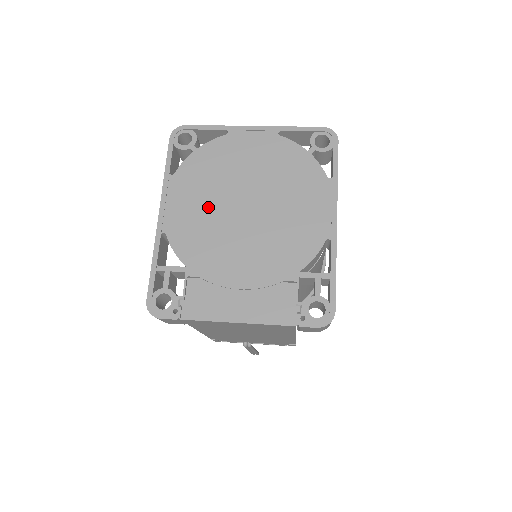
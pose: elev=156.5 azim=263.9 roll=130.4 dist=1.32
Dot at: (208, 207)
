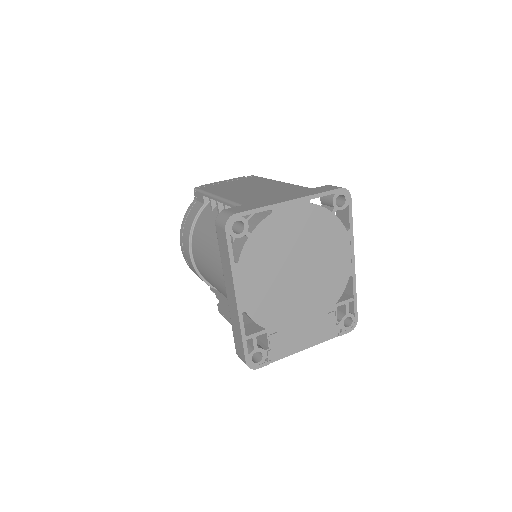
Dot at: (271, 281)
